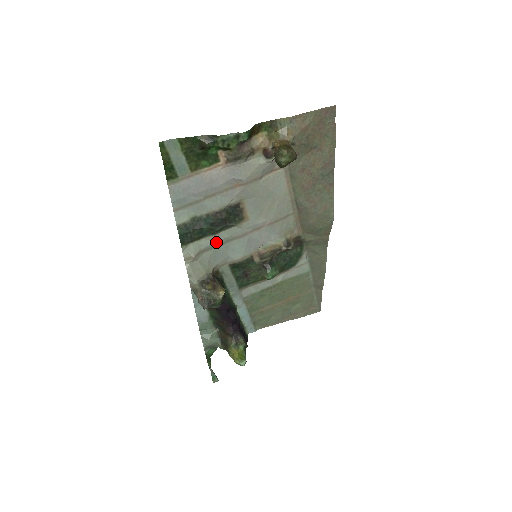
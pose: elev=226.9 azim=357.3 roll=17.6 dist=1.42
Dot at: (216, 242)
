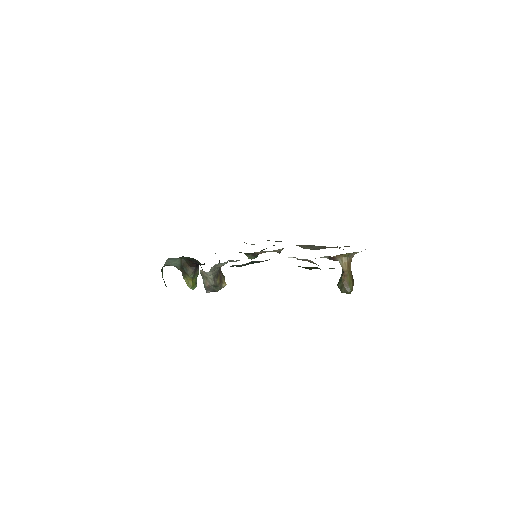
Dot at: occluded
